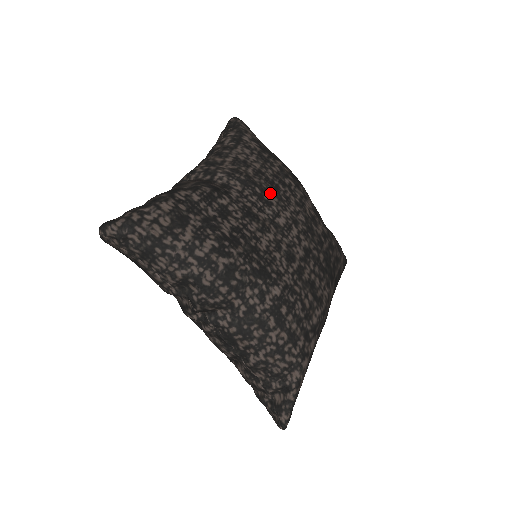
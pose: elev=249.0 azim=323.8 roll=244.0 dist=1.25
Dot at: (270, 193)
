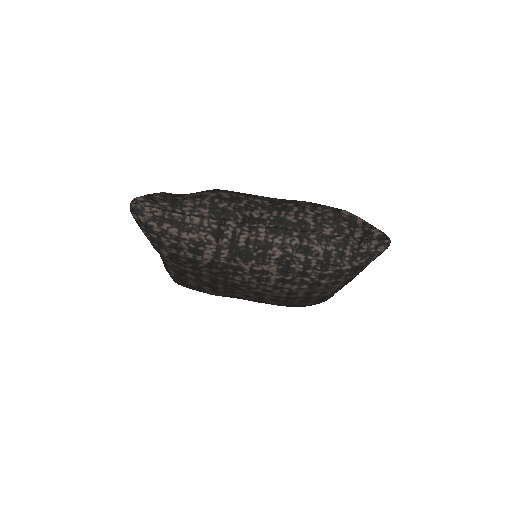
Dot at: occluded
